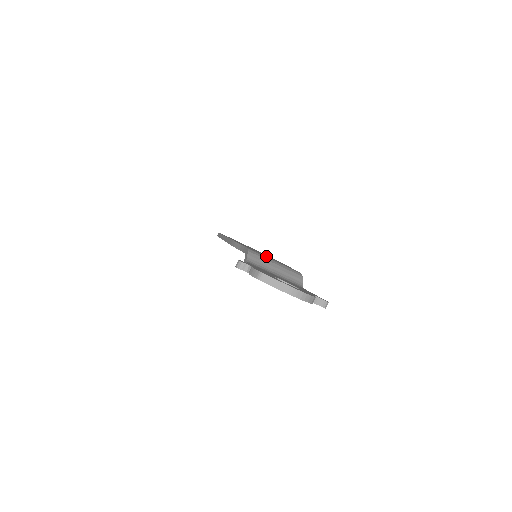
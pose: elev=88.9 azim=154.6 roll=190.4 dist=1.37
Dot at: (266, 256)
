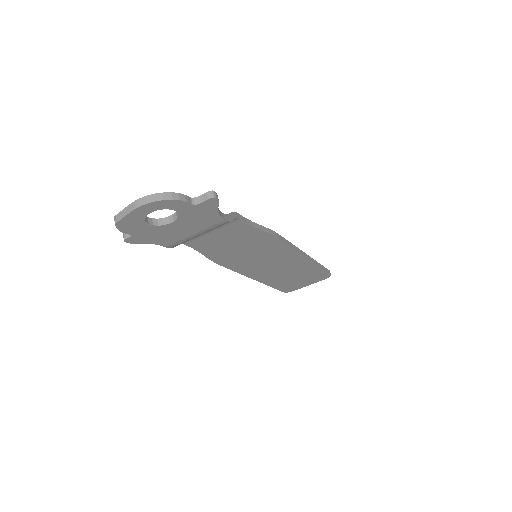
Dot at: occluded
